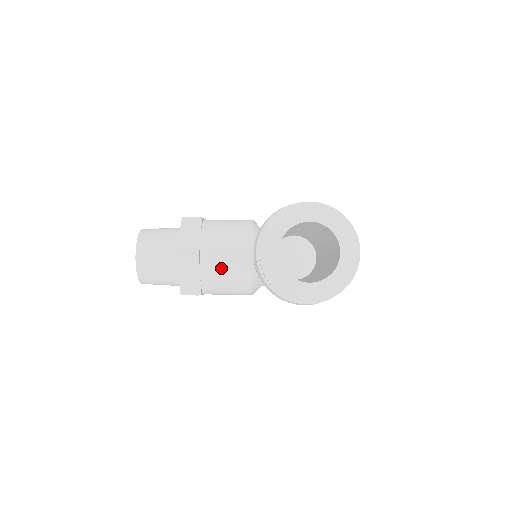
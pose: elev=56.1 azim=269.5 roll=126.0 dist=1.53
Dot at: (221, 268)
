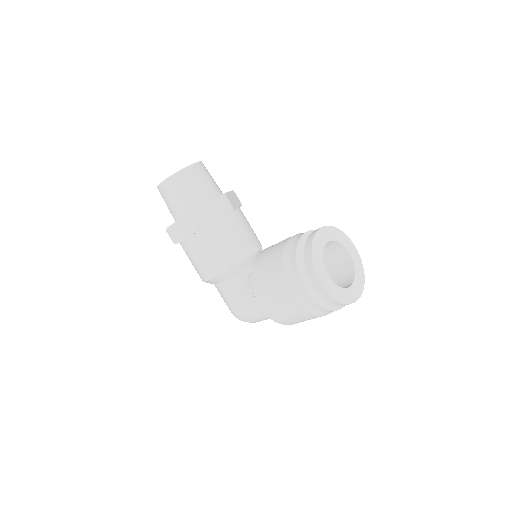
Dot at: (233, 233)
